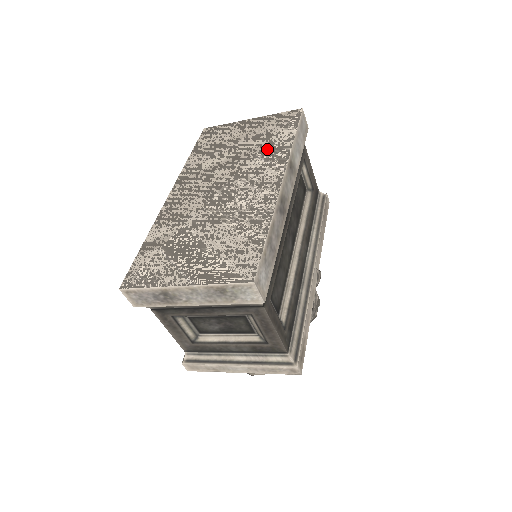
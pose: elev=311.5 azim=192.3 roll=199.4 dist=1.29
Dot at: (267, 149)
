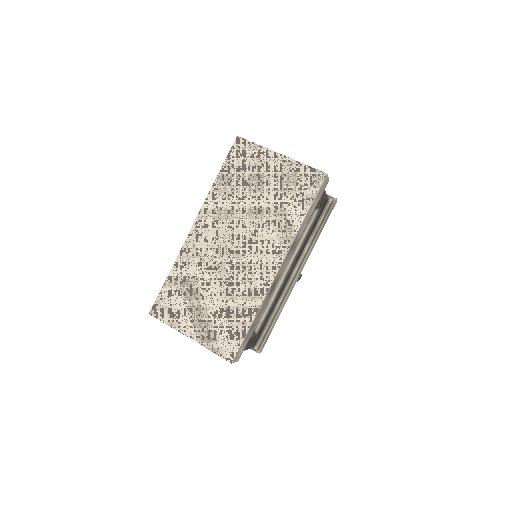
Dot at: (279, 219)
